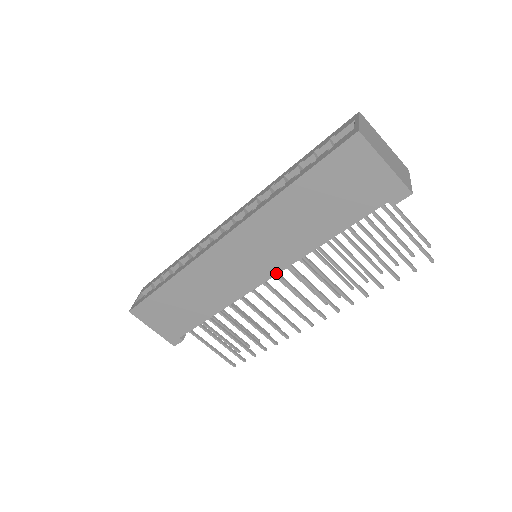
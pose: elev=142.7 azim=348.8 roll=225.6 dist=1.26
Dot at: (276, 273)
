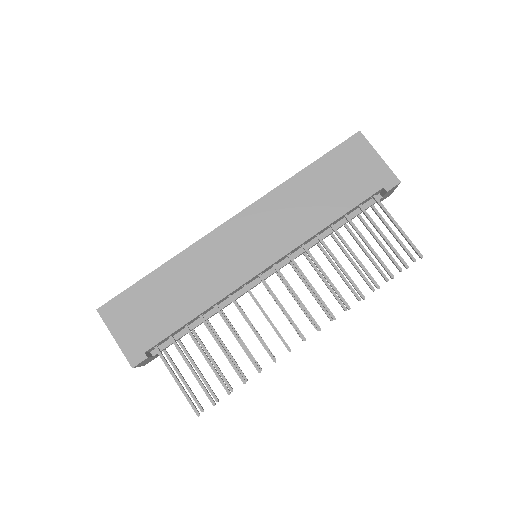
Dot at: (278, 258)
